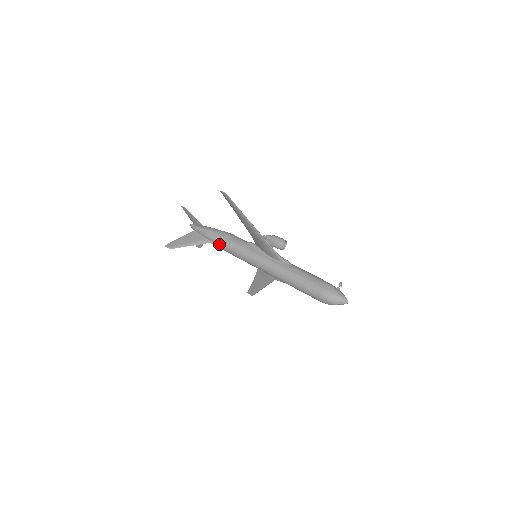
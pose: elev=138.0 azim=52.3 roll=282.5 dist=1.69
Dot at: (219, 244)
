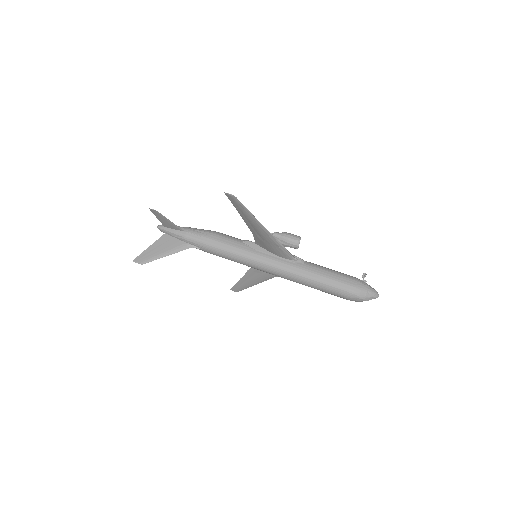
Dot at: (206, 248)
